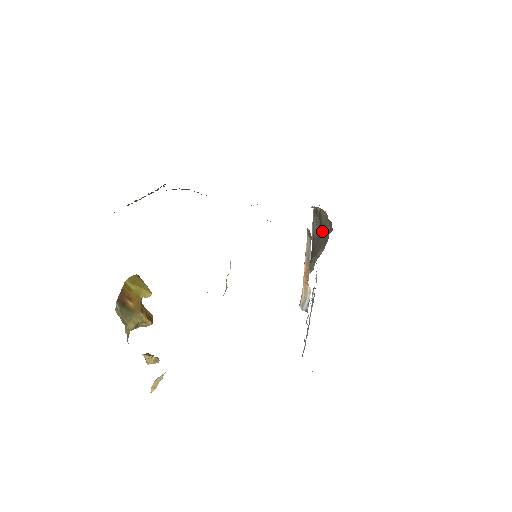
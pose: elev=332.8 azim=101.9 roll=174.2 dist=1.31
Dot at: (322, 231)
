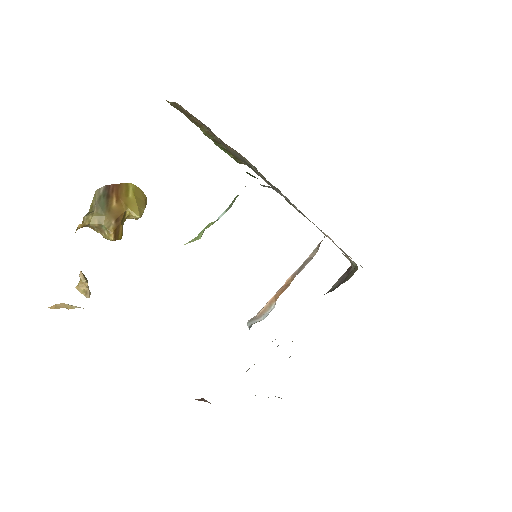
Dot at: occluded
